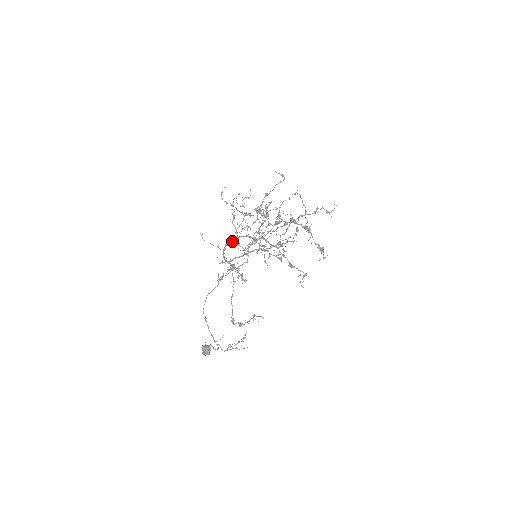
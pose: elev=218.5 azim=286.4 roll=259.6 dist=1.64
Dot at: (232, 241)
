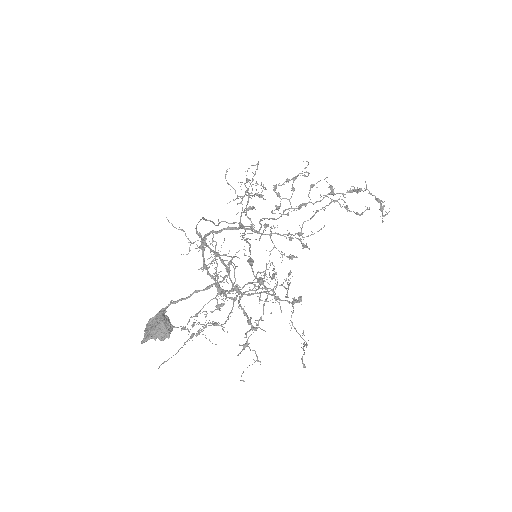
Dot at: (203, 256)
